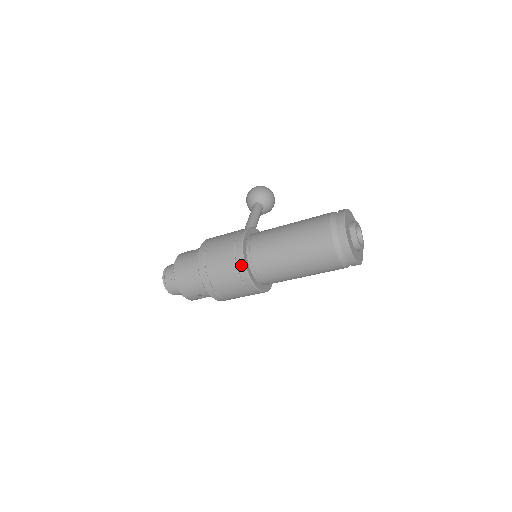
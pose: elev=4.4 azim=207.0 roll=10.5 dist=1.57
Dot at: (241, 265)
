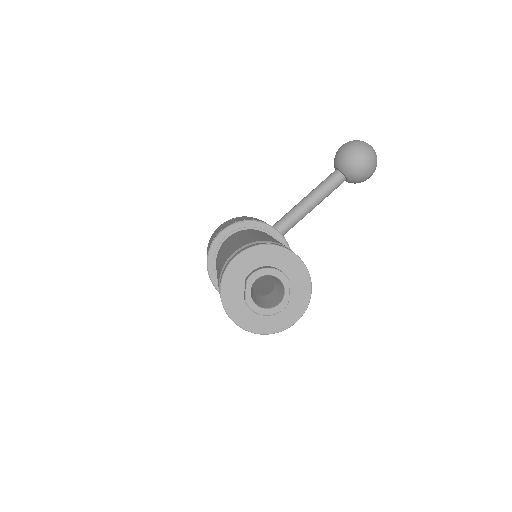
Dot at: (207, 269)
